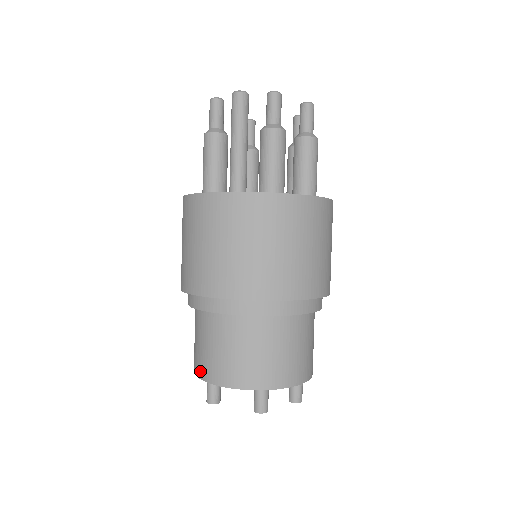
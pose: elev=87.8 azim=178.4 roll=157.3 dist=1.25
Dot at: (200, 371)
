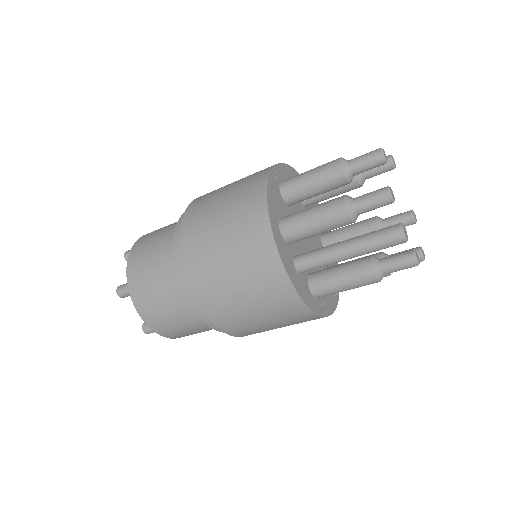
Dot at: (133, 284)
